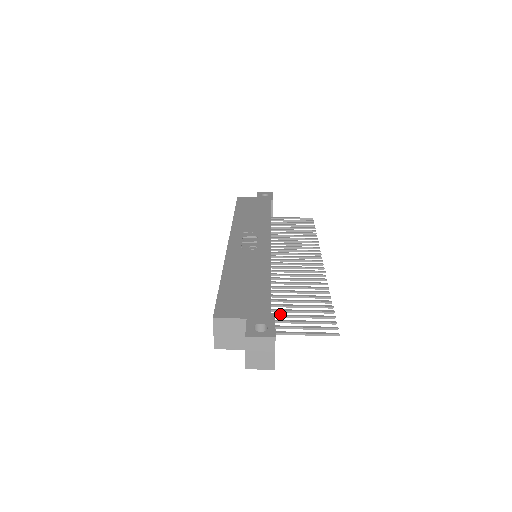
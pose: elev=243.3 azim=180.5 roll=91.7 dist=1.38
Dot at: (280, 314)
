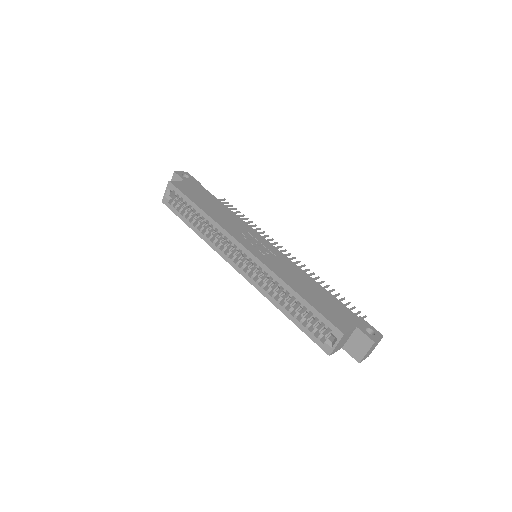
Dot at: occluded
